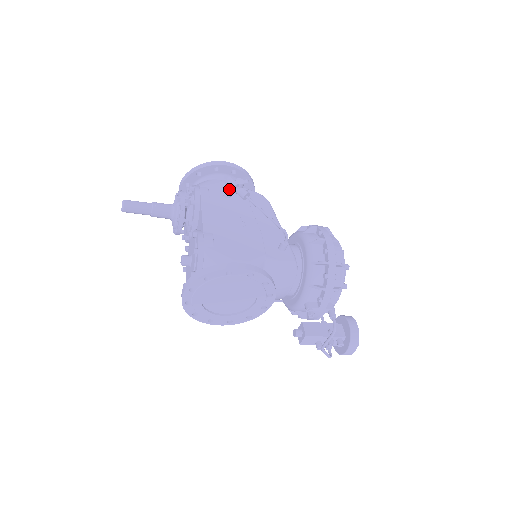
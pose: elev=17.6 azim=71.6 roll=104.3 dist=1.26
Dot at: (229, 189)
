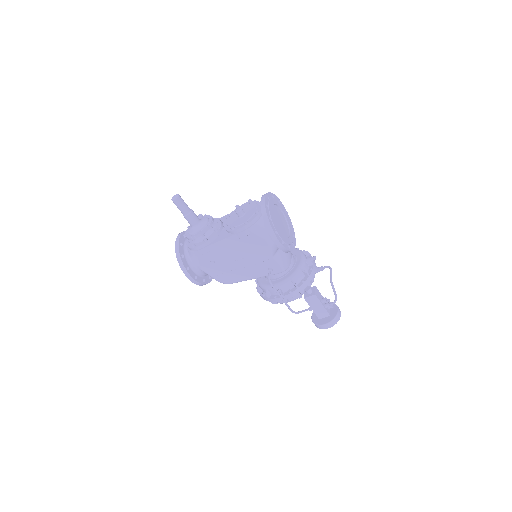
Dot at: occluded
